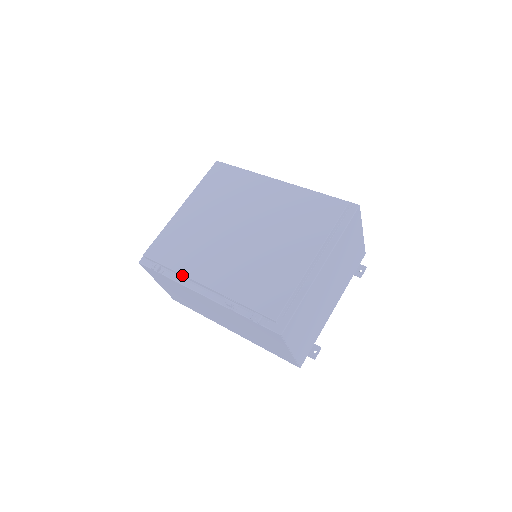
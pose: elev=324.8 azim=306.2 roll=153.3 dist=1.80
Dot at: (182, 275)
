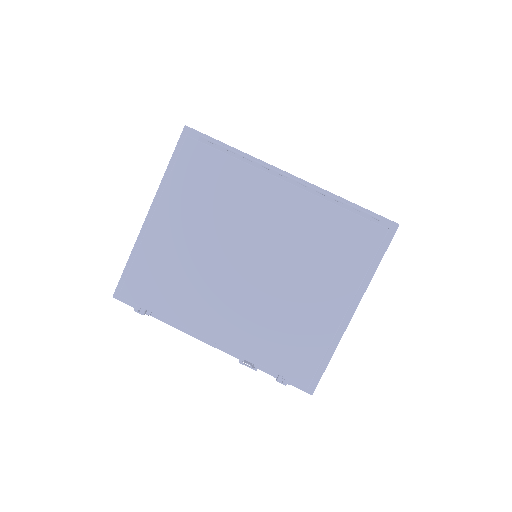
Dot at: (180, 325)
